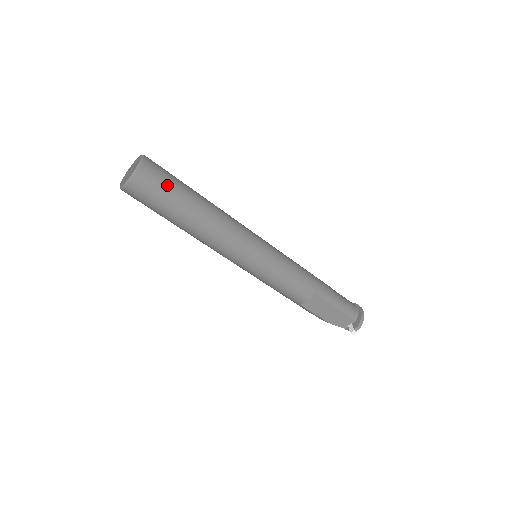
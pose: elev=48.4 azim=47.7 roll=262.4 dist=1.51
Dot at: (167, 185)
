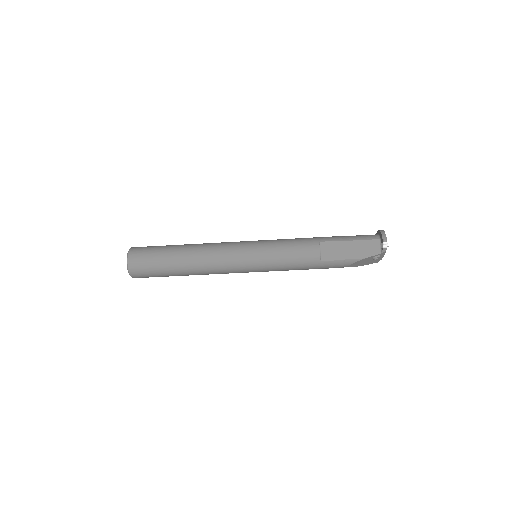
Dot at: (153, 248)
